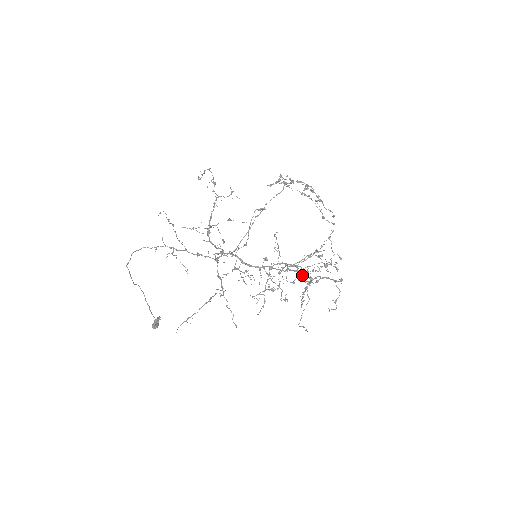
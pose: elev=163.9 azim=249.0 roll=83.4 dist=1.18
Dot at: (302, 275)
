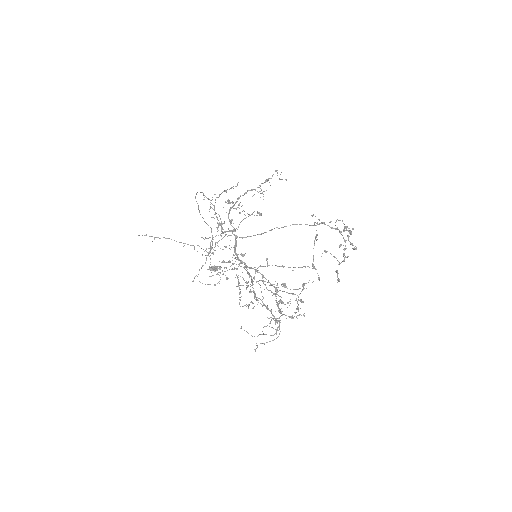
Dot at: occluded
